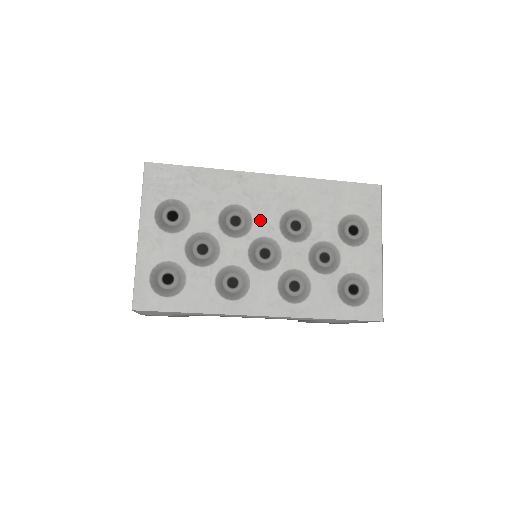
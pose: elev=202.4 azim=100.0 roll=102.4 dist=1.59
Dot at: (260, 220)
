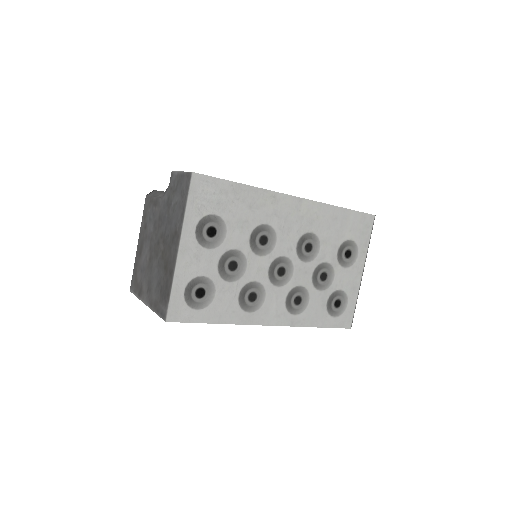
Dot at: (283, 241)
